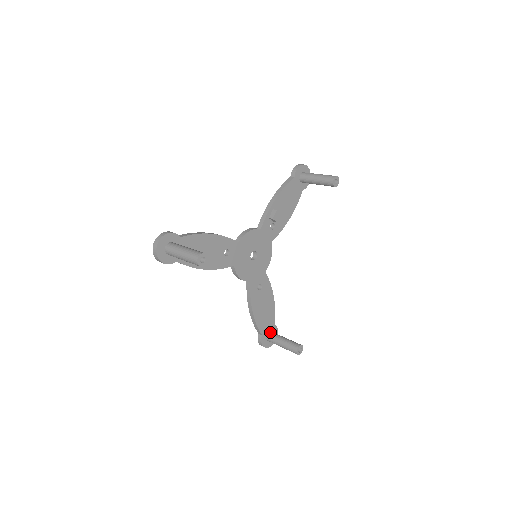
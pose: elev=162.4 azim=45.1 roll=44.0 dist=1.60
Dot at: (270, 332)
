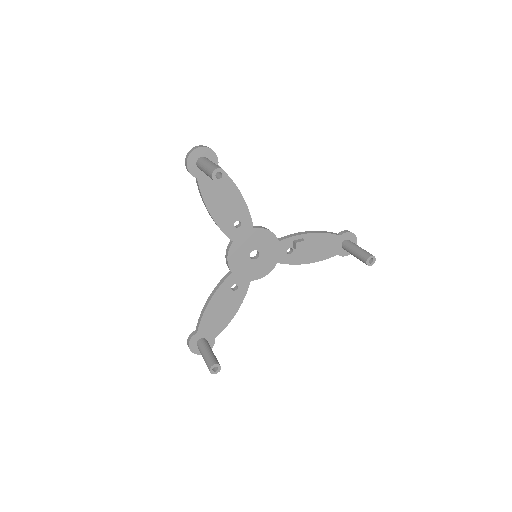
Dot at: (206, 339)
